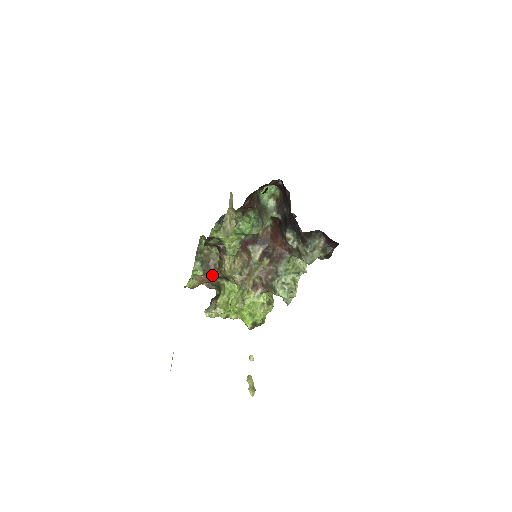
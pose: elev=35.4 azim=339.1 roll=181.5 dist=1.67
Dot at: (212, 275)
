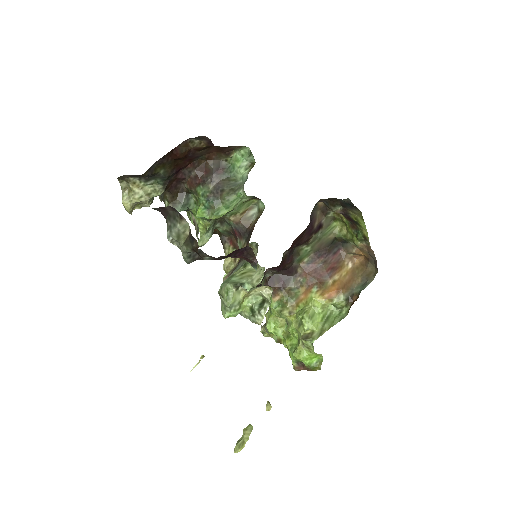
Dot at: occluded
